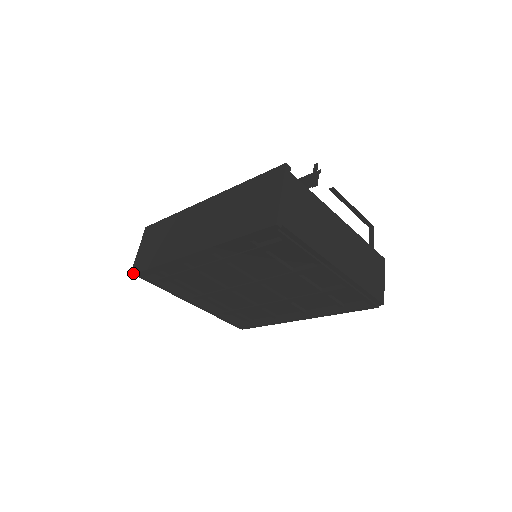
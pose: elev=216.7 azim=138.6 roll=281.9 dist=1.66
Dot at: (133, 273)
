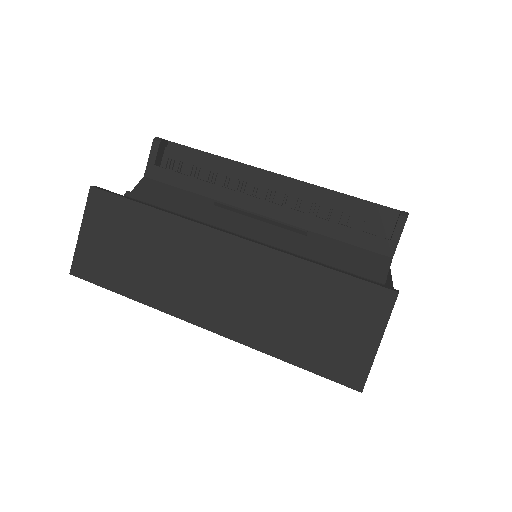
Dot at: (77, 275)
